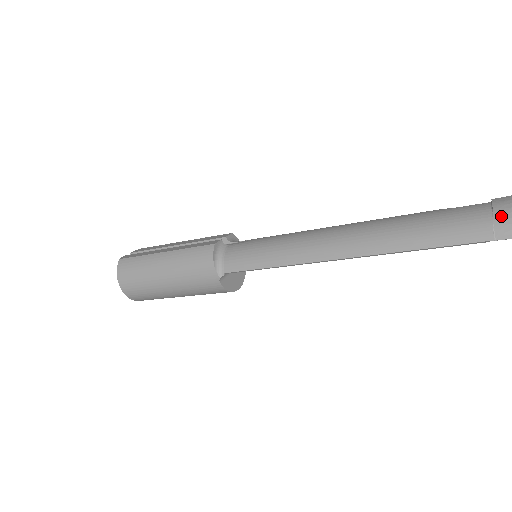
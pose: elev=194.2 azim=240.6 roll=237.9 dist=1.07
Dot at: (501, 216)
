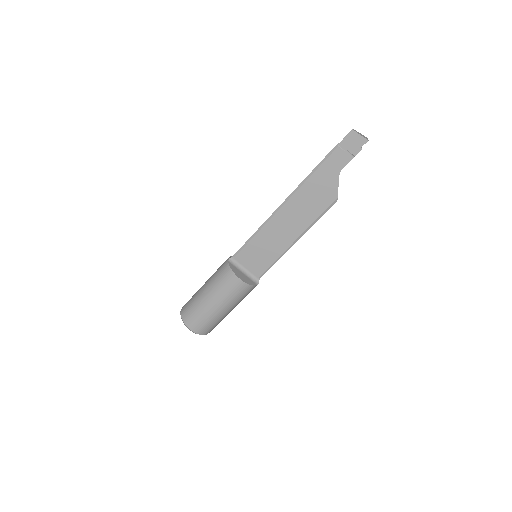
Dot at: occluded
